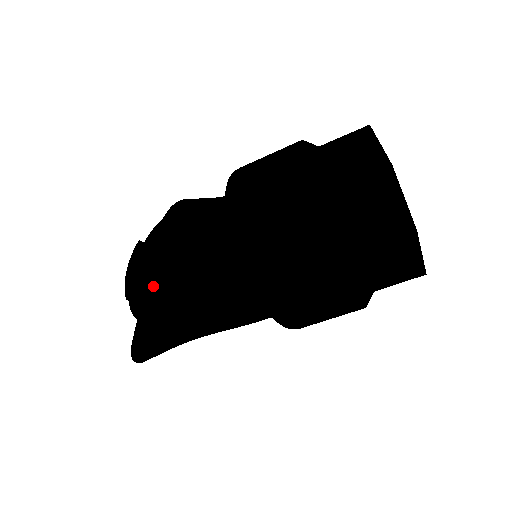
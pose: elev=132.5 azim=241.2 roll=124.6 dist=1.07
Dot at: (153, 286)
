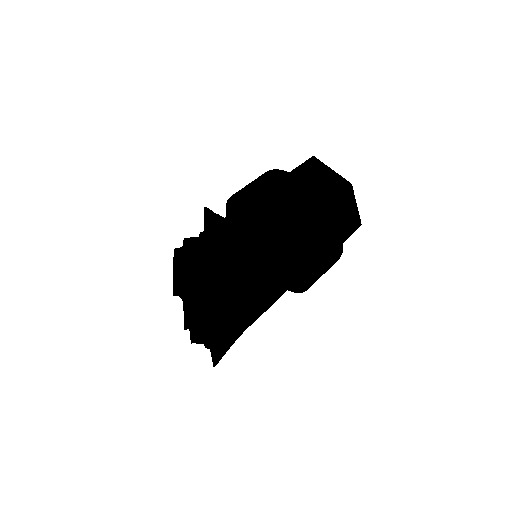
Dot at: (210, 251)
